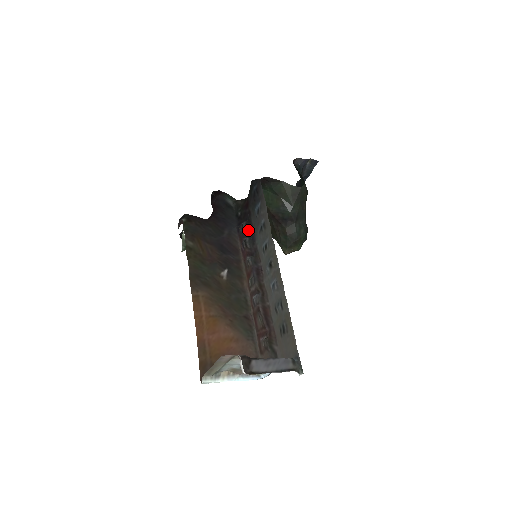
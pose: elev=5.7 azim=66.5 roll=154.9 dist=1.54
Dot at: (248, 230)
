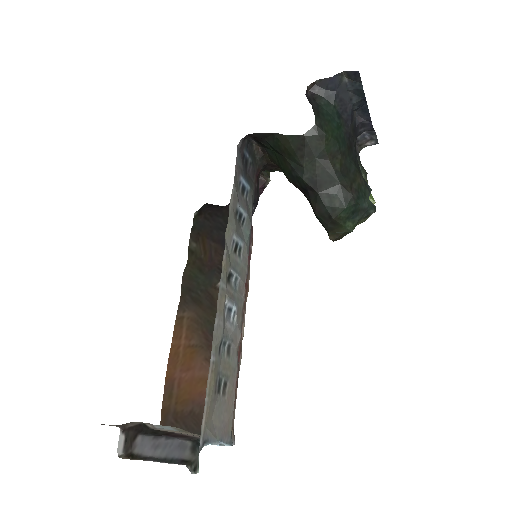
Dot at: occluded
